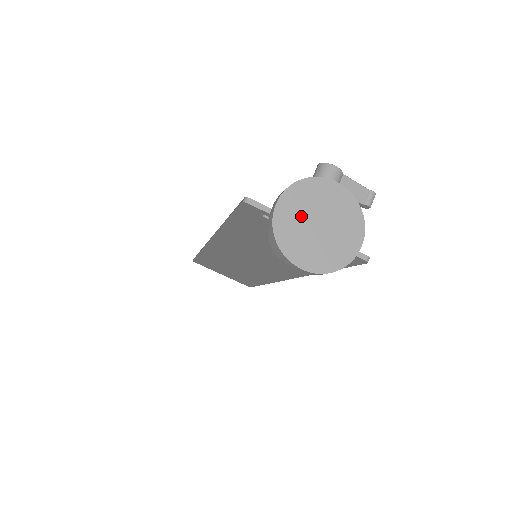
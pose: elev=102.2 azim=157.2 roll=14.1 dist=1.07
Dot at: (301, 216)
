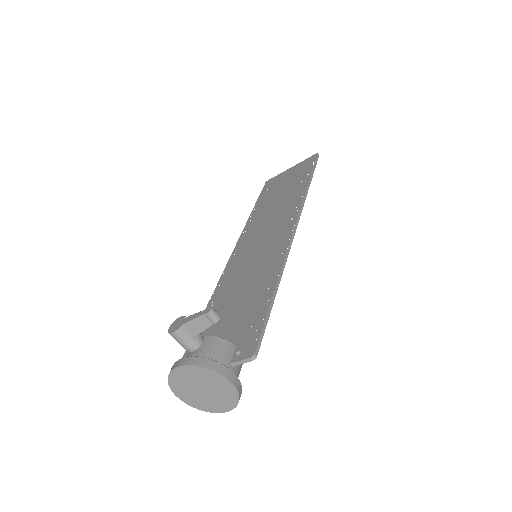
Dot at: (192, 393)
